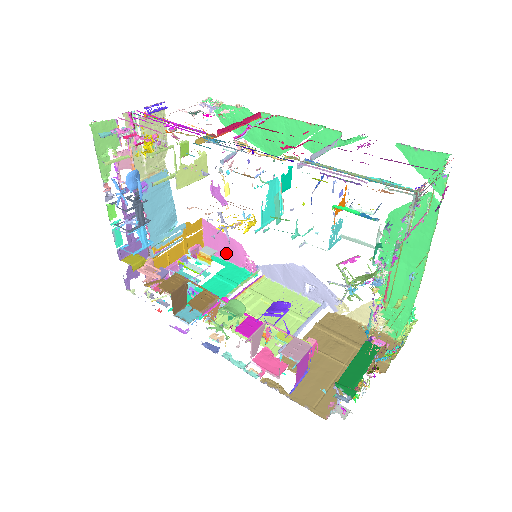
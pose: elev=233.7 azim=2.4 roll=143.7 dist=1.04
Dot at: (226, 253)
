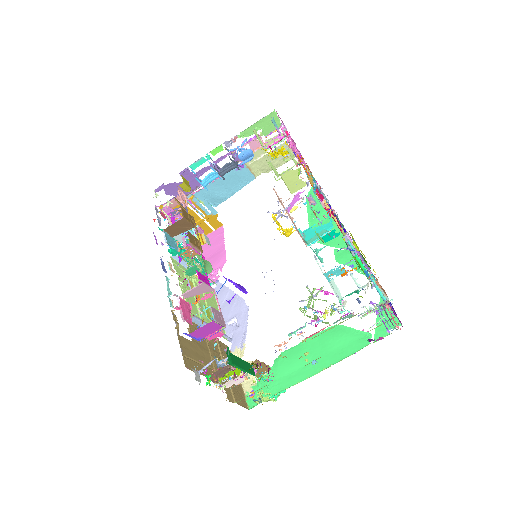
Dot at: (209, 256)
